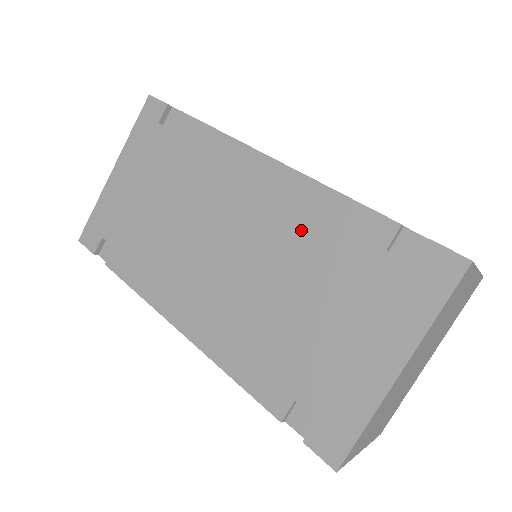
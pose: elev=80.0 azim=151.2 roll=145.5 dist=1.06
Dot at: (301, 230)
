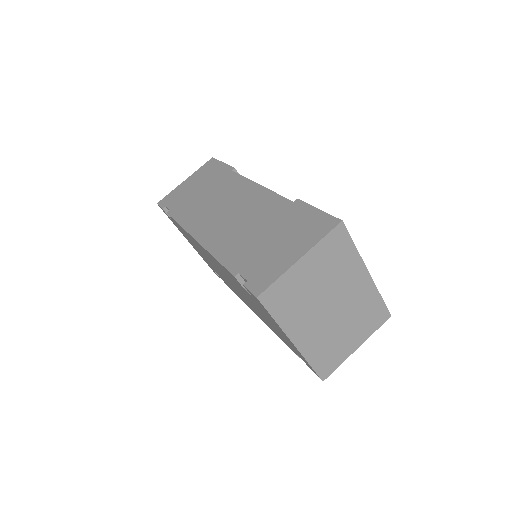
Dot at: (227, 275)
